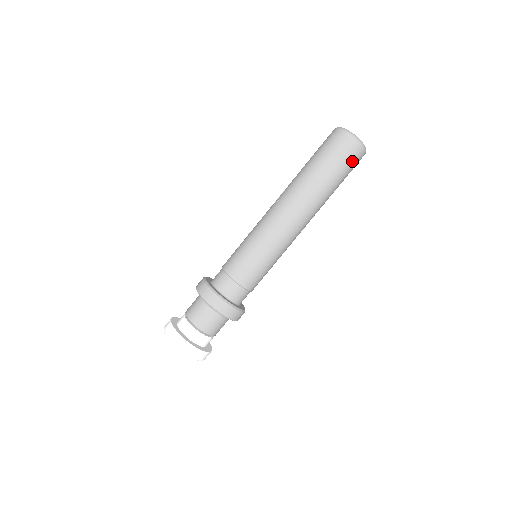
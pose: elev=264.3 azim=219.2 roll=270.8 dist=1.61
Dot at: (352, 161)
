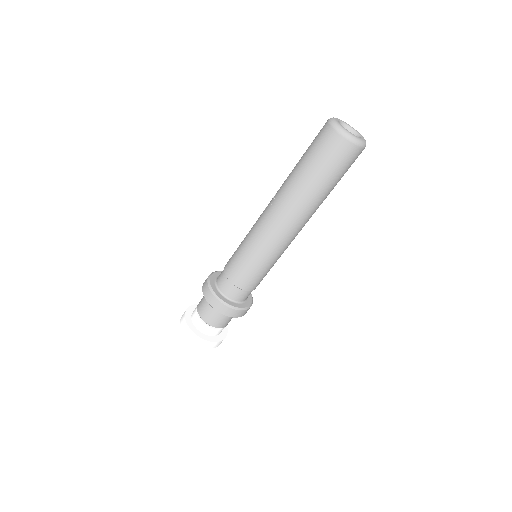
Dot at: (347, 162)
